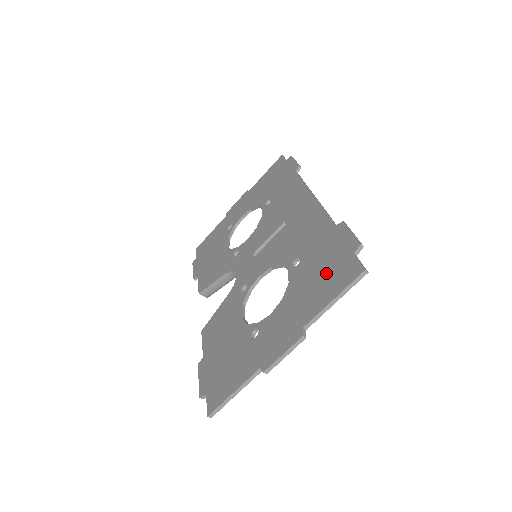
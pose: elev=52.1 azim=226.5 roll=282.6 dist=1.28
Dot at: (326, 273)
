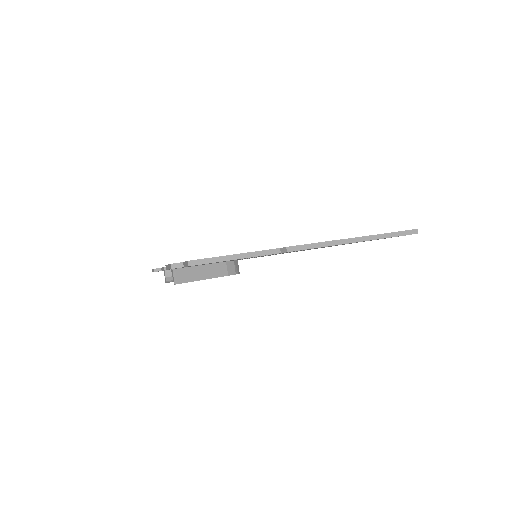
Dot at: occluded
